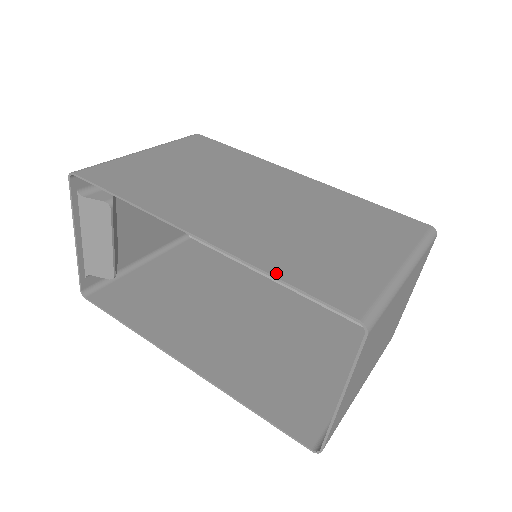
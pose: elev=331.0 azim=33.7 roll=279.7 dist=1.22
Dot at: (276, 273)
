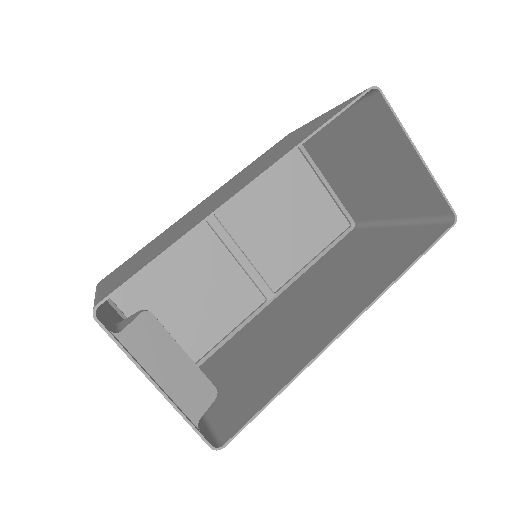
Dot at: (312, 133)
